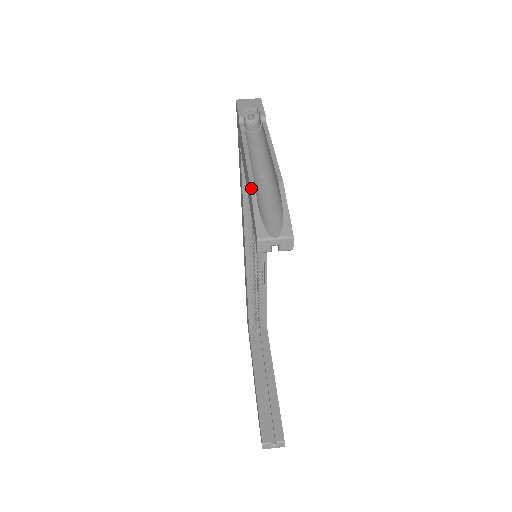
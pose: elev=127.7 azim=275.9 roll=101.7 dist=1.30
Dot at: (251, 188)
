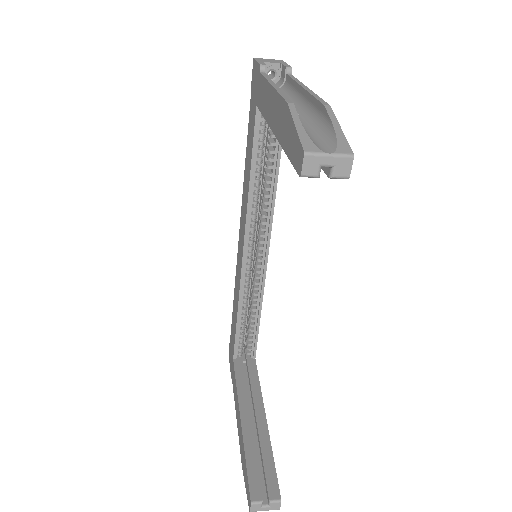
Dot at: (289, 105)
